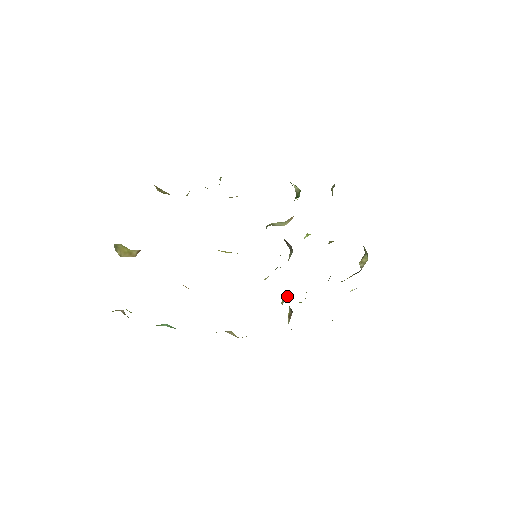
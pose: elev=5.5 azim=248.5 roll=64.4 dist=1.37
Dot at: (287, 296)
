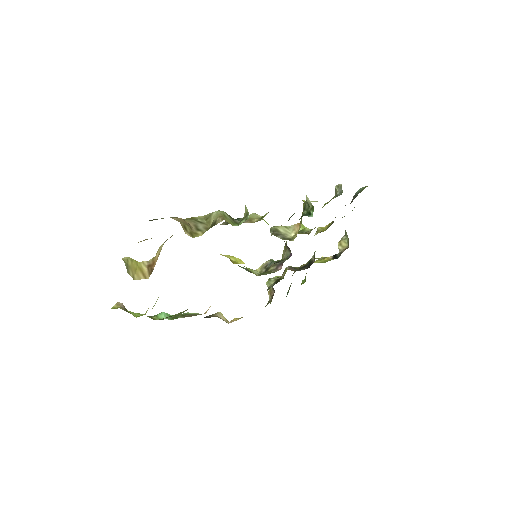
Dot at: (273, 281)
